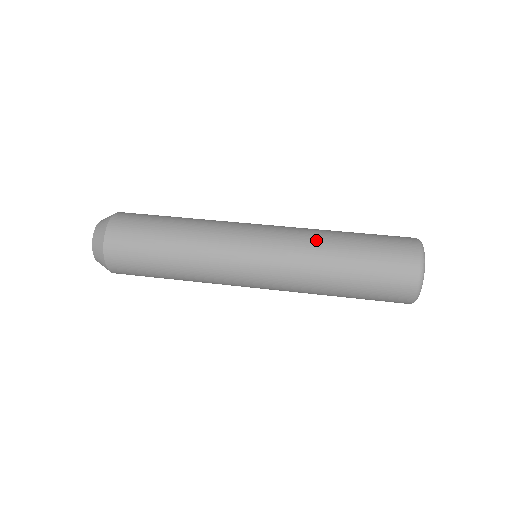
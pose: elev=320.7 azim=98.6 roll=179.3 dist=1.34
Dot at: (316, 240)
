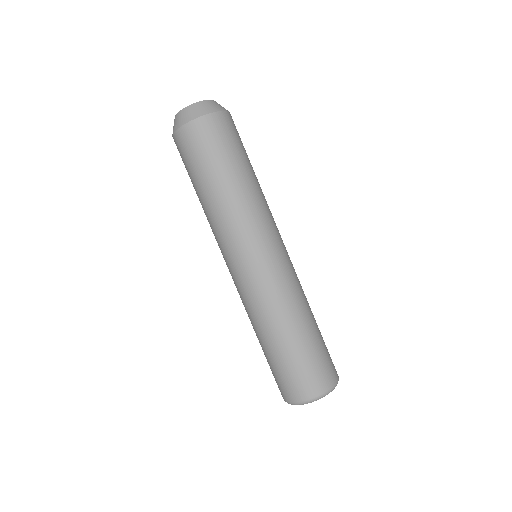
Dot at: (272, 315)
